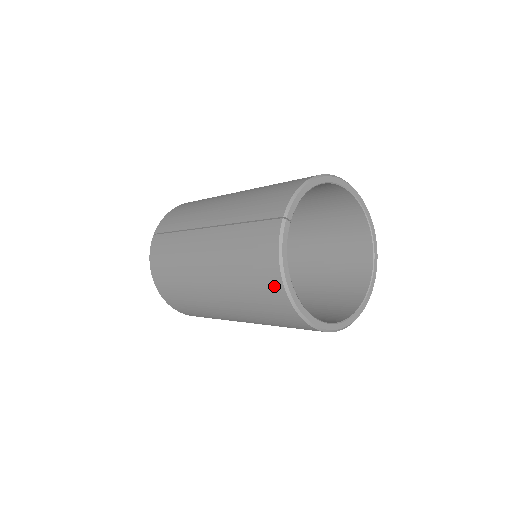
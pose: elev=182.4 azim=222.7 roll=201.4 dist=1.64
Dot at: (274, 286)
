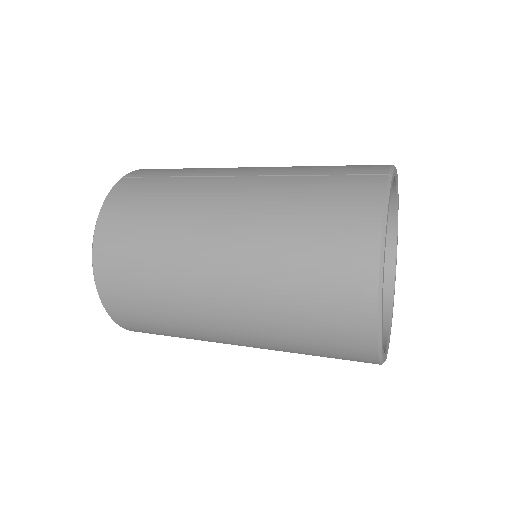
Dot at: (361, 246)
